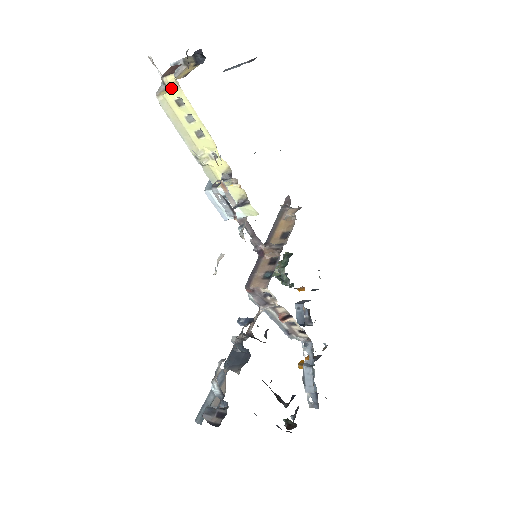
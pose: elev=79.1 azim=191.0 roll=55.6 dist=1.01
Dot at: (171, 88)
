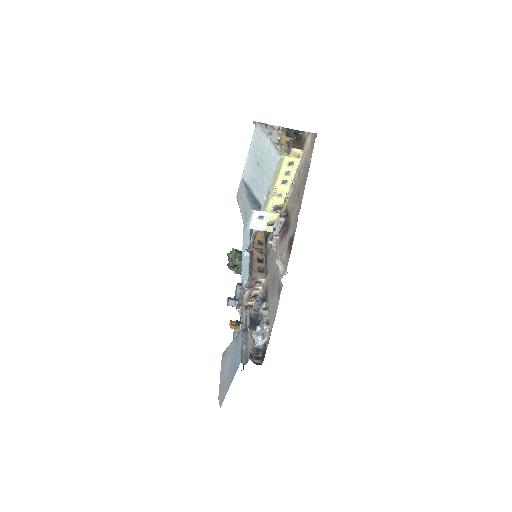
Dot at: (293, 155)
